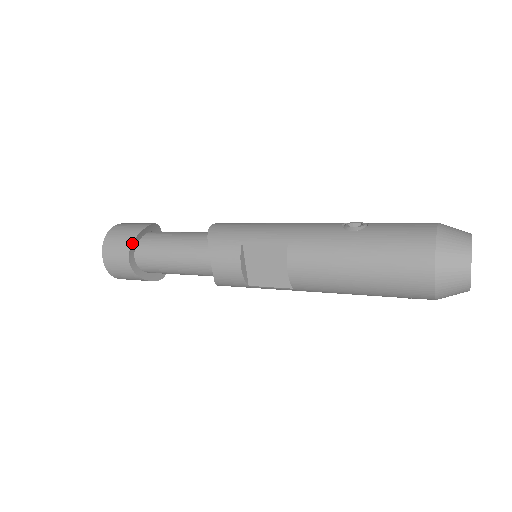
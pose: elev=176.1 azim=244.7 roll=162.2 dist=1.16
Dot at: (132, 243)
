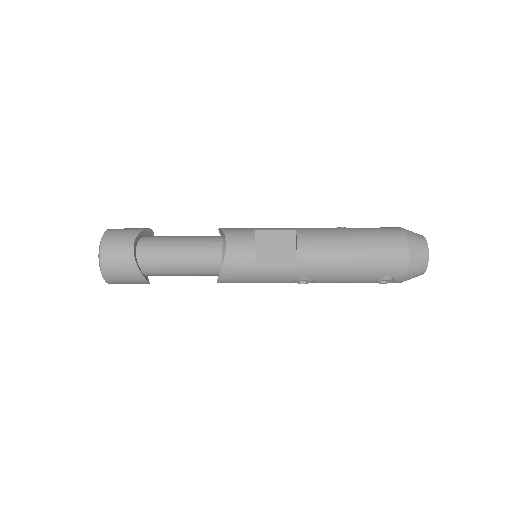
Dot at: (140, 232)
